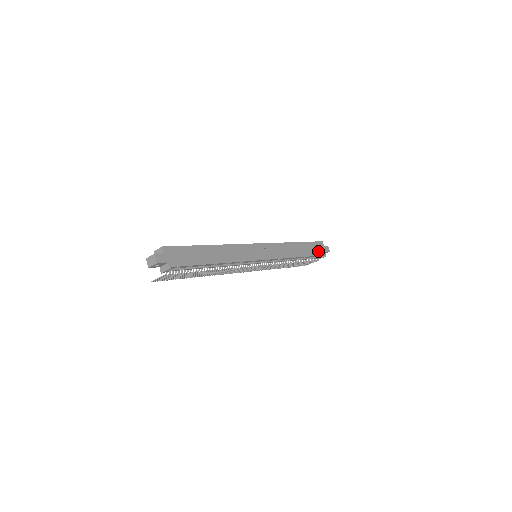
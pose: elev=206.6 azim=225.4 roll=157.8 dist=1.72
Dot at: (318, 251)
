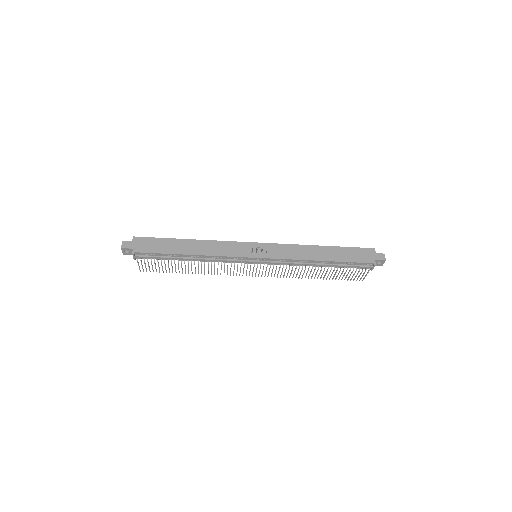
Dot at: (360, 258)
